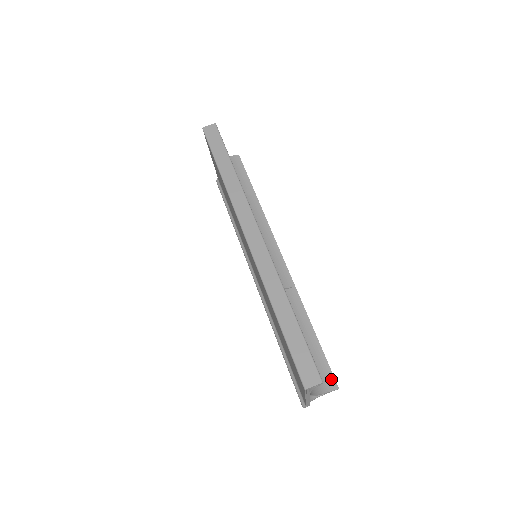
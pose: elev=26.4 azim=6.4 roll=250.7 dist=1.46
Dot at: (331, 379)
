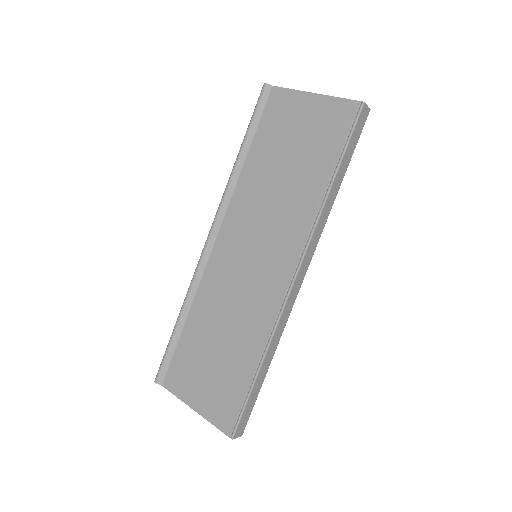
Dot at: occluded
